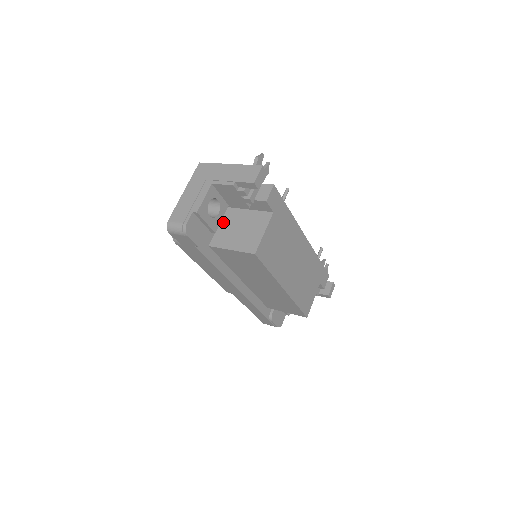
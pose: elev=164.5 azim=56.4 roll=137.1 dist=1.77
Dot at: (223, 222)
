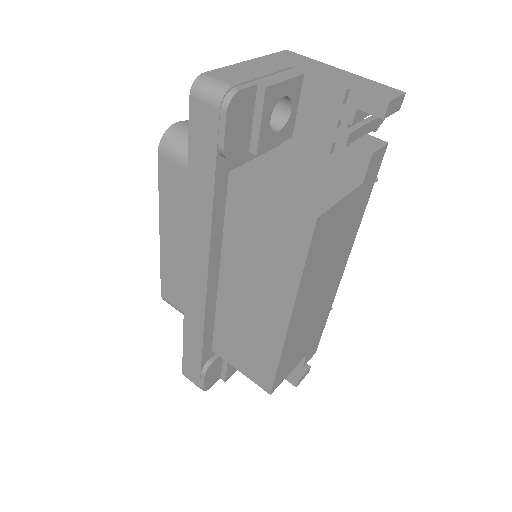
Dot at: (267, 156)
